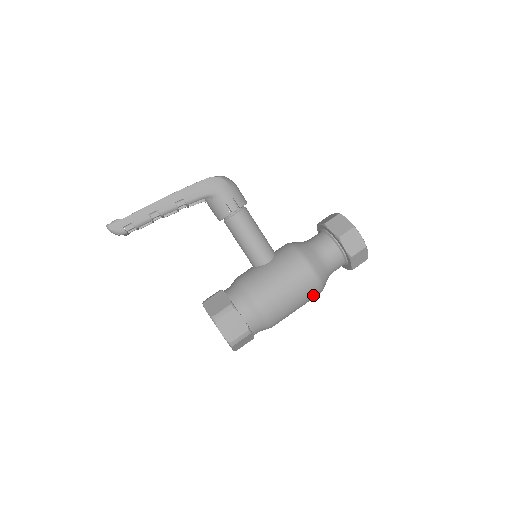
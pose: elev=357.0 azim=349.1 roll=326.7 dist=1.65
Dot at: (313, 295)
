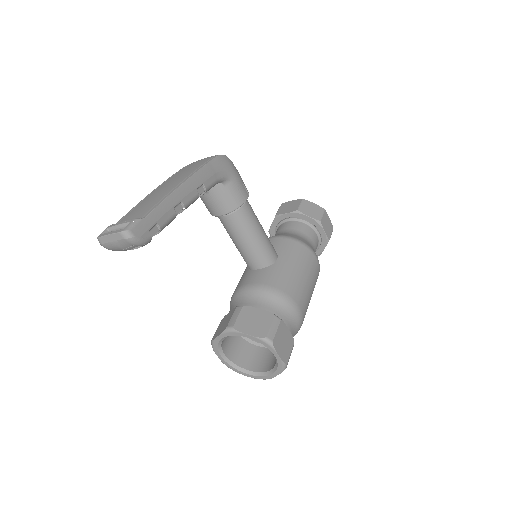
Dot at: occluded
